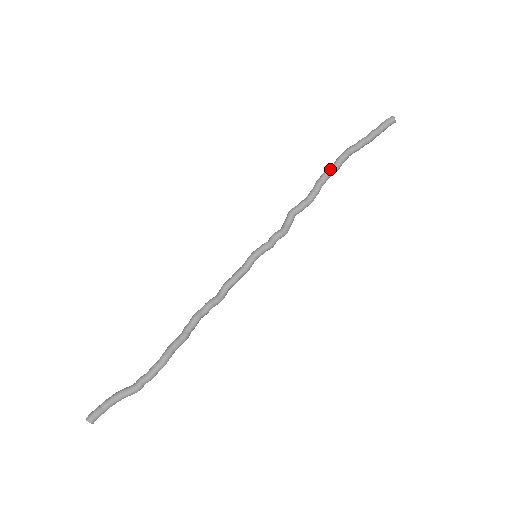
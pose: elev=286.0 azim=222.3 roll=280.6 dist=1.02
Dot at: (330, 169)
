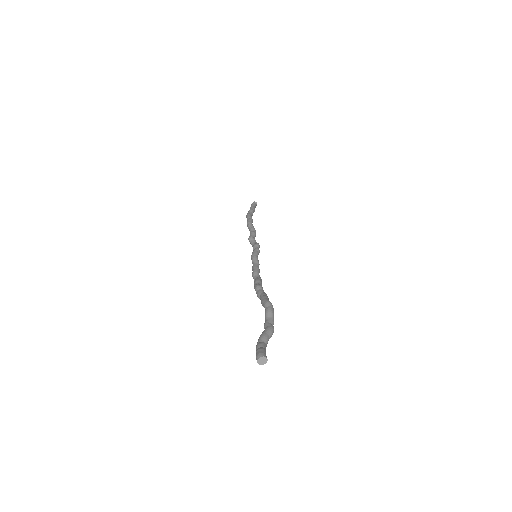
Dot at: (249, 219)
